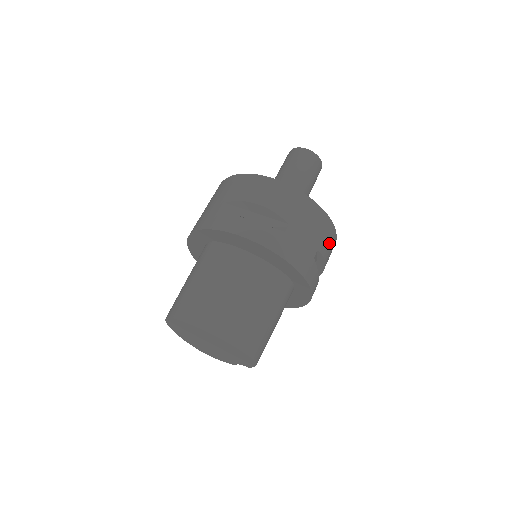
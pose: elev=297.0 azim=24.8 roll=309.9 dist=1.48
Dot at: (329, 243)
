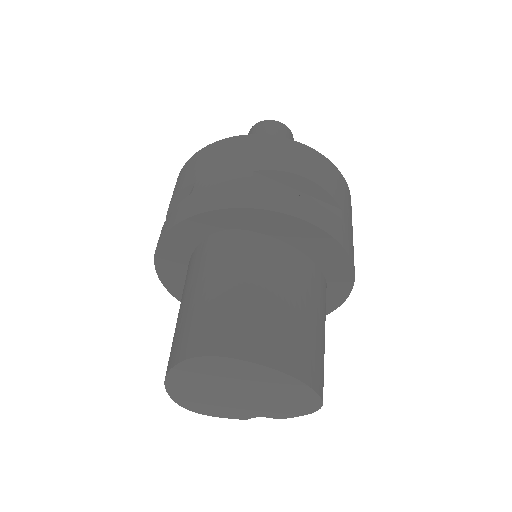
Dot at: occluded
